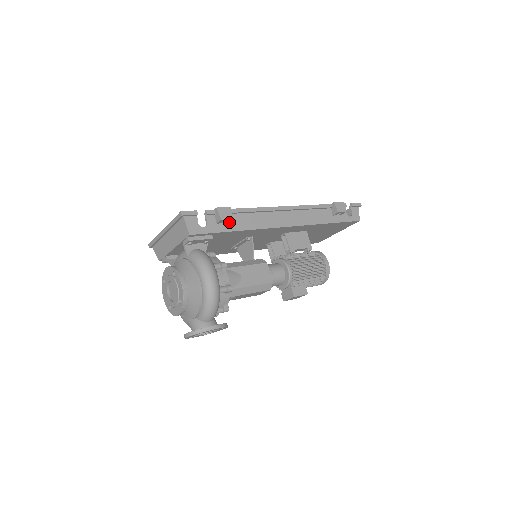
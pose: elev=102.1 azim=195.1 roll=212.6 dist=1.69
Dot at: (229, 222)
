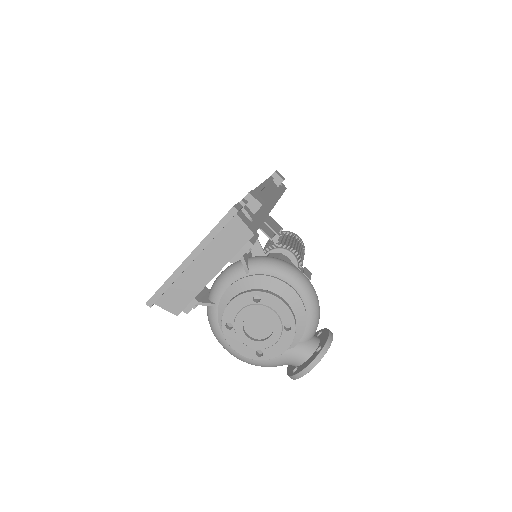
Dot at: occluded
